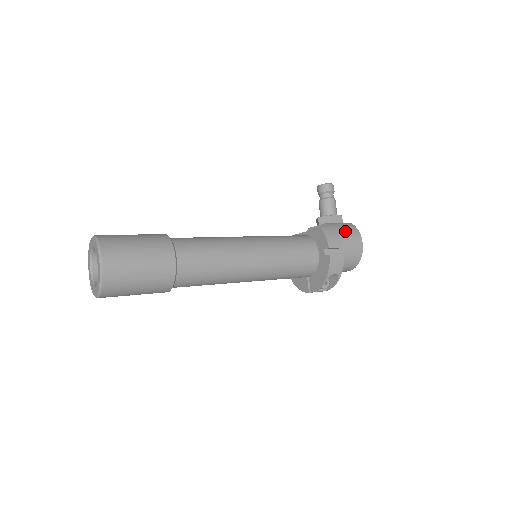
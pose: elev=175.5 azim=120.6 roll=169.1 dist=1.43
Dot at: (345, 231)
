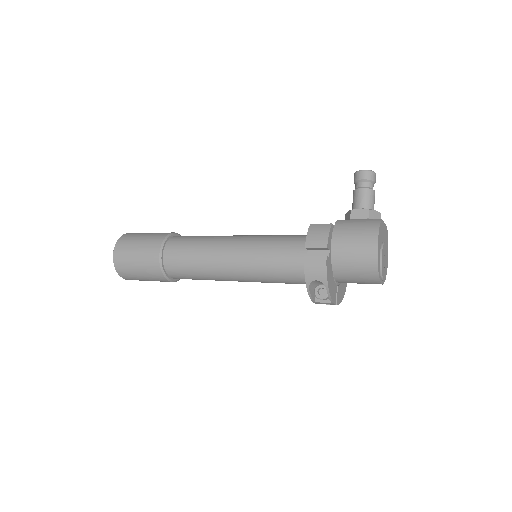
Dot at: (355, 228)
